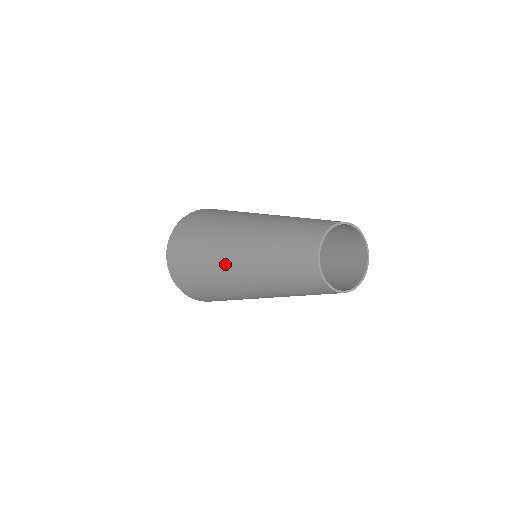
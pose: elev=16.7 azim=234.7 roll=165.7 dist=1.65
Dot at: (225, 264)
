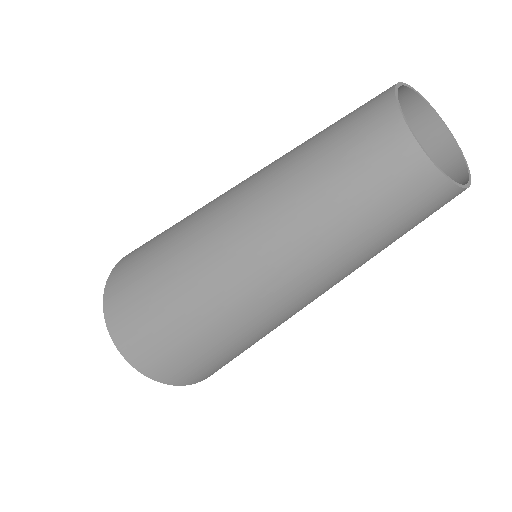
Dot at: (210, 211)
